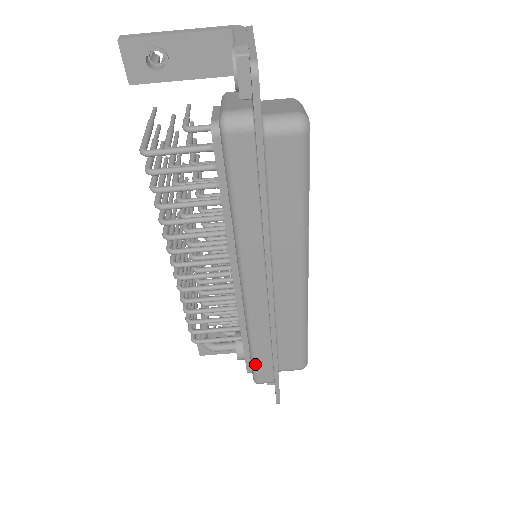
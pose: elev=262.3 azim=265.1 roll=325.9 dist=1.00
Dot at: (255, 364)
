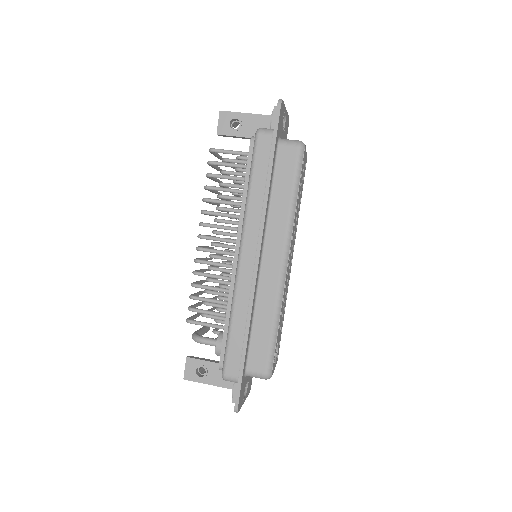
Dot at: (228, 347)
